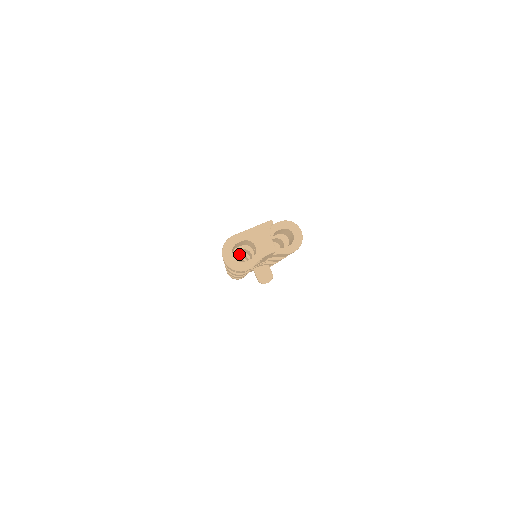
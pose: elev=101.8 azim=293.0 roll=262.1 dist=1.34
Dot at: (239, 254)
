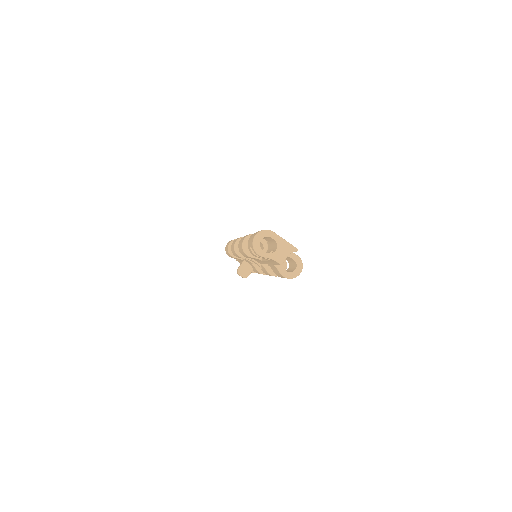
Dot at: occluded
